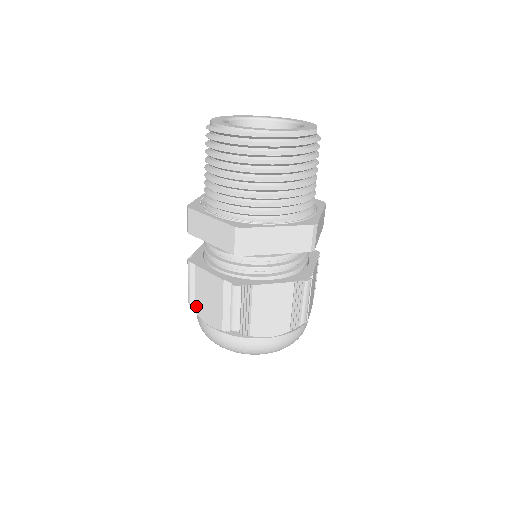
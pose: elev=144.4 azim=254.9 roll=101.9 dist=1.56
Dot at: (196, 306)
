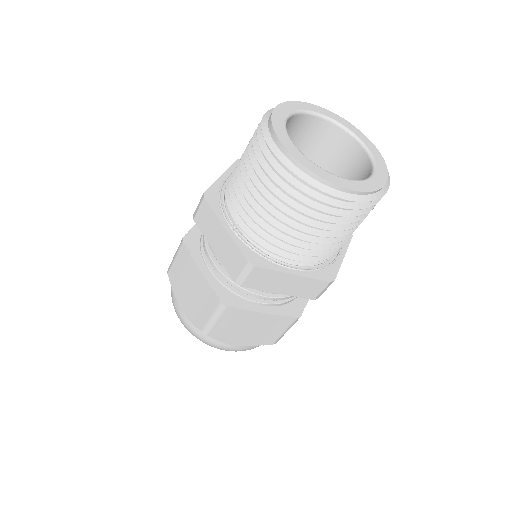
Dot at: (221, 336)
